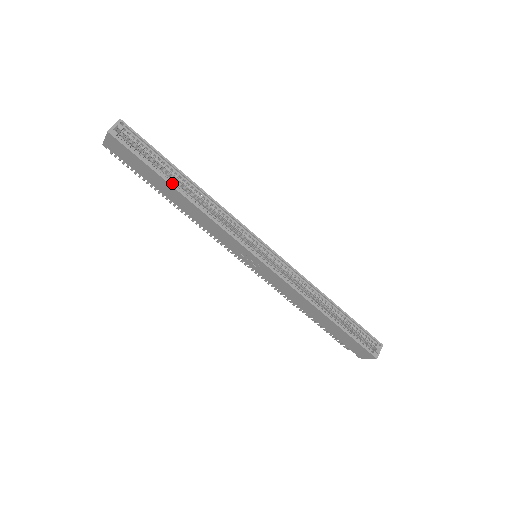
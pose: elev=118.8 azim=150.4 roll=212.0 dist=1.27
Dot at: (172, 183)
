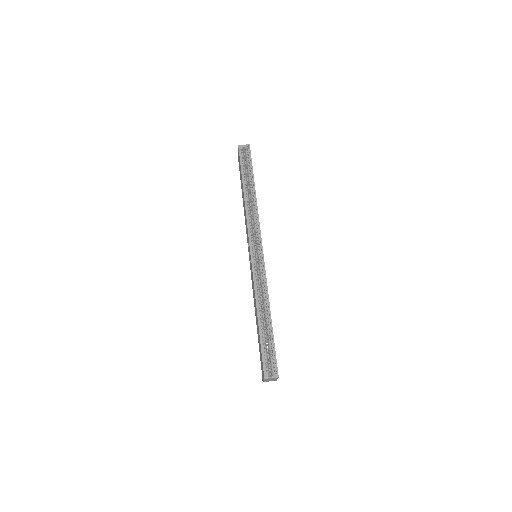
Dot at: (245, 184)
